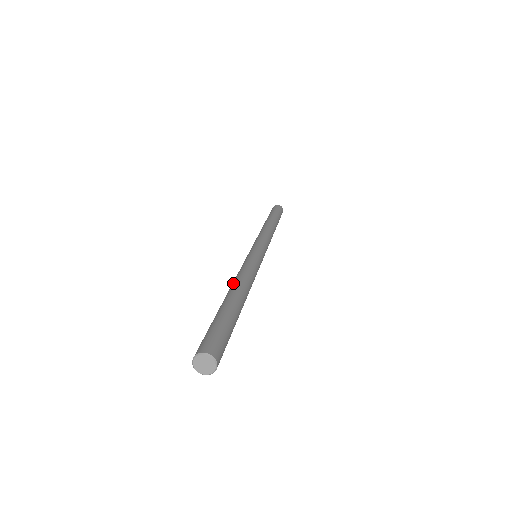
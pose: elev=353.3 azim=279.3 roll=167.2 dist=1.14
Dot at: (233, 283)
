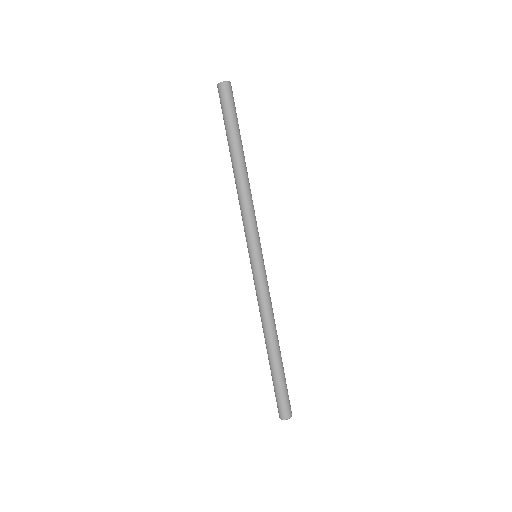
Dot at: occluded
